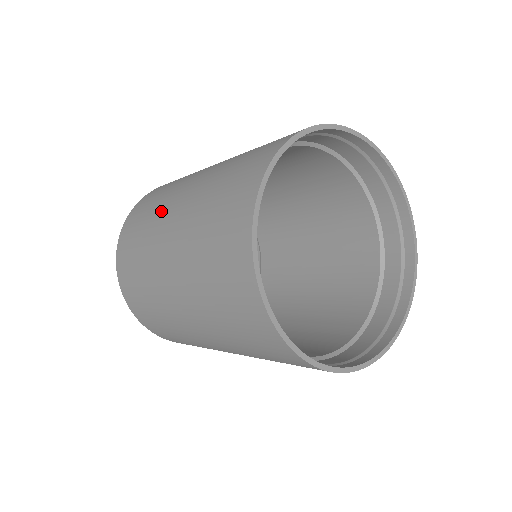
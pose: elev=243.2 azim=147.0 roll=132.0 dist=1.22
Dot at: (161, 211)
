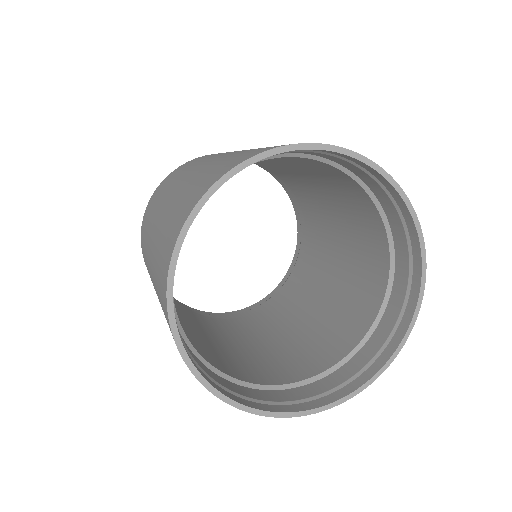
Dot at: (150, 226)
